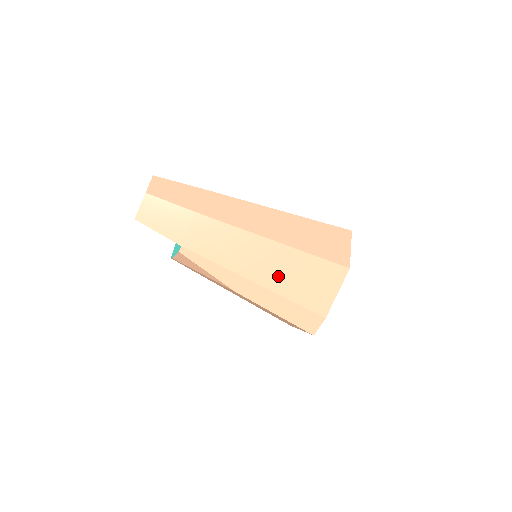
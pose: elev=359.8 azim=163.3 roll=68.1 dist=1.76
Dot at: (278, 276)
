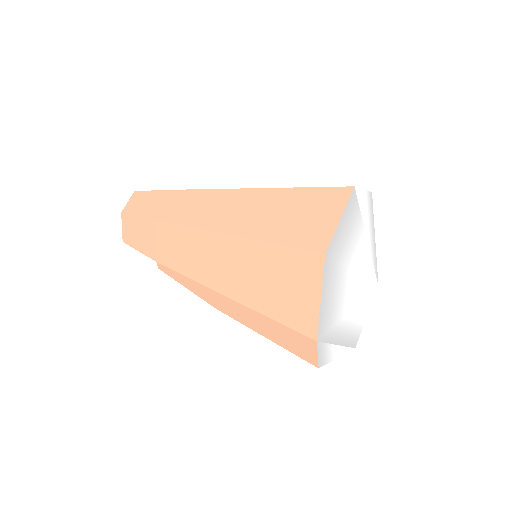
Dot at: (243, 282)
